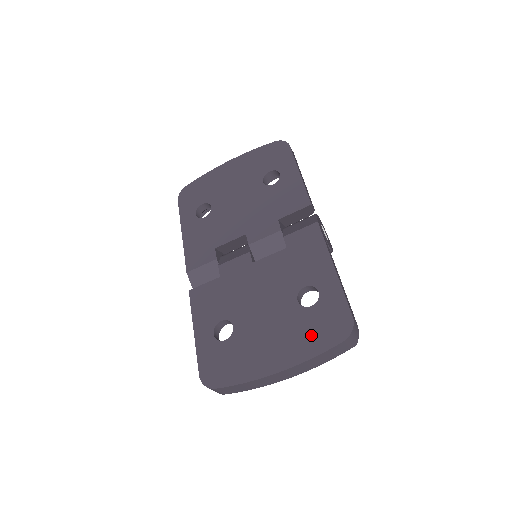
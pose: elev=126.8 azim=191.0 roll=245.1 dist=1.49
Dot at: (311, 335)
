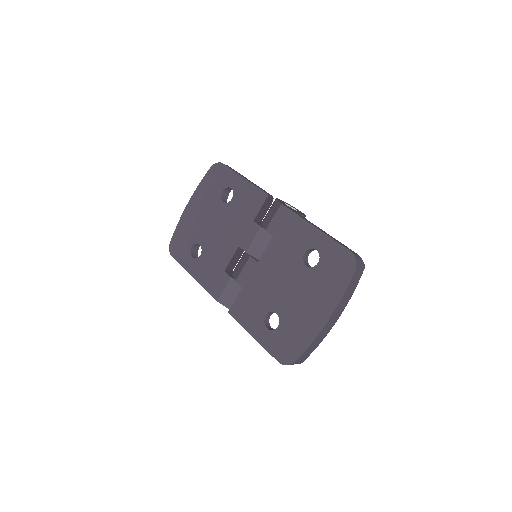
Dot at: (331, 282)
